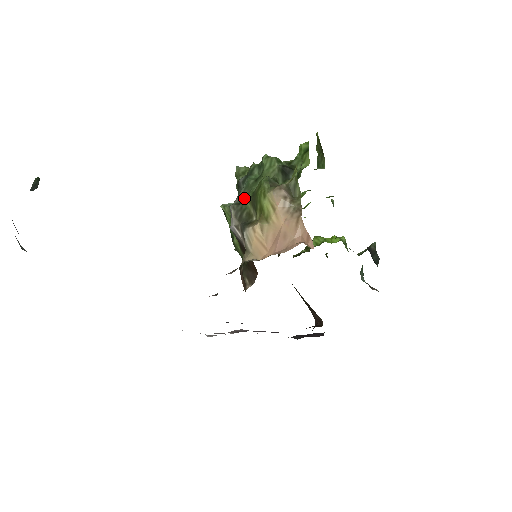
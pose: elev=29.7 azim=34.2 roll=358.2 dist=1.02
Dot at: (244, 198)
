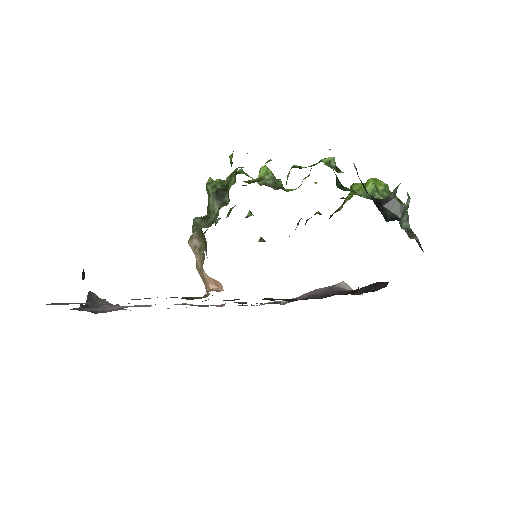
Dot at: occluded
